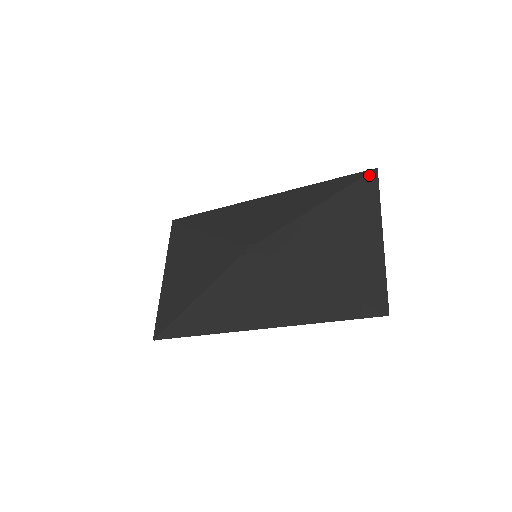
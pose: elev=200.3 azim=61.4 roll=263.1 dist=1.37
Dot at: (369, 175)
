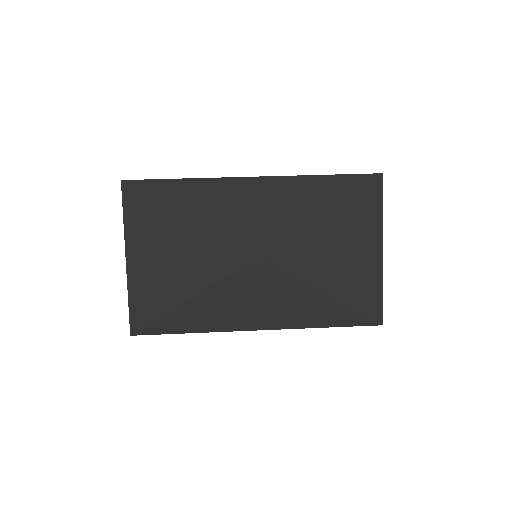
Dot at: (375, 181)
